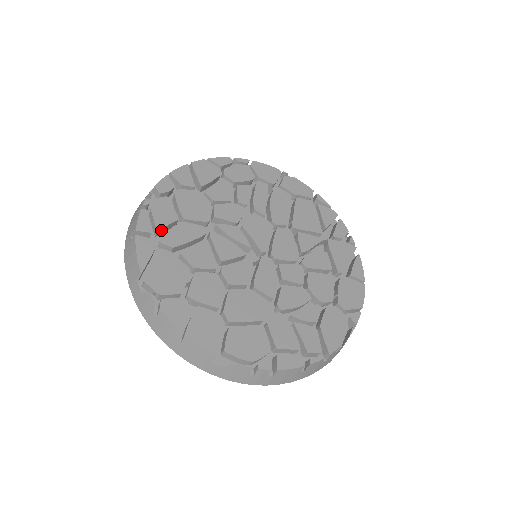
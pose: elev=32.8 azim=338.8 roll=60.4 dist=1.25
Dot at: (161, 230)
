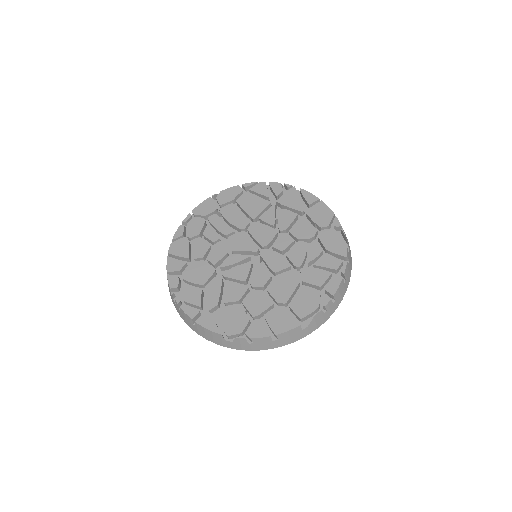
Dot at: (201, 304)
